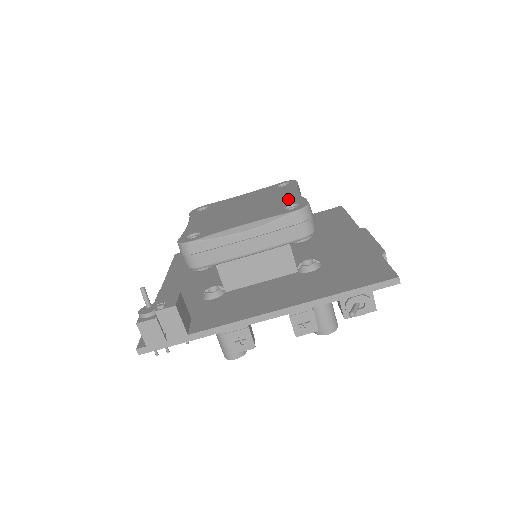
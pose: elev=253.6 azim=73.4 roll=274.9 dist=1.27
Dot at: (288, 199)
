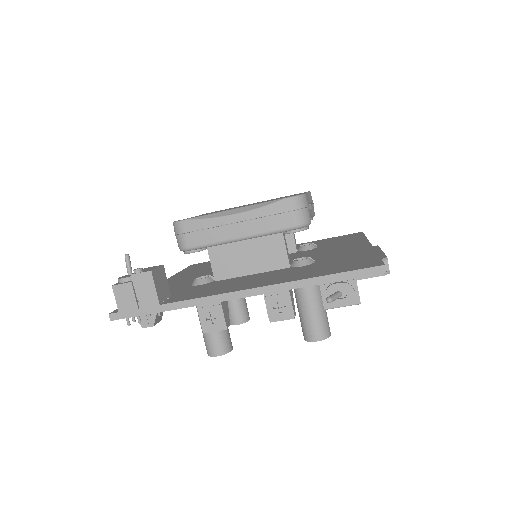
Dot at: occluded
